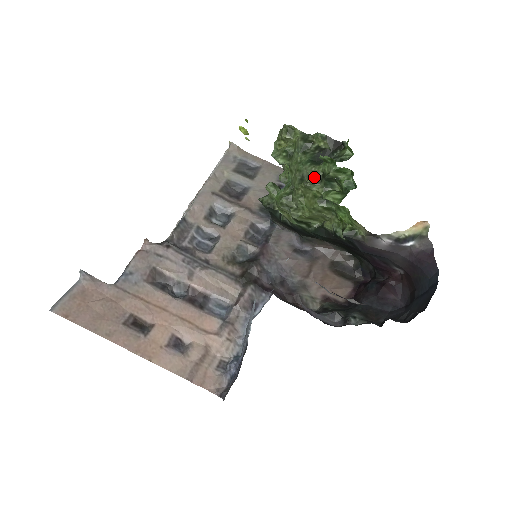
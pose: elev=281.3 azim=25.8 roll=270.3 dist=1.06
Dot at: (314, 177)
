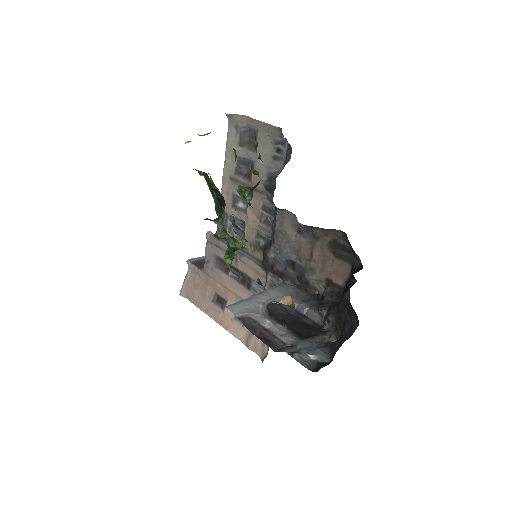
Dot at: occluded
